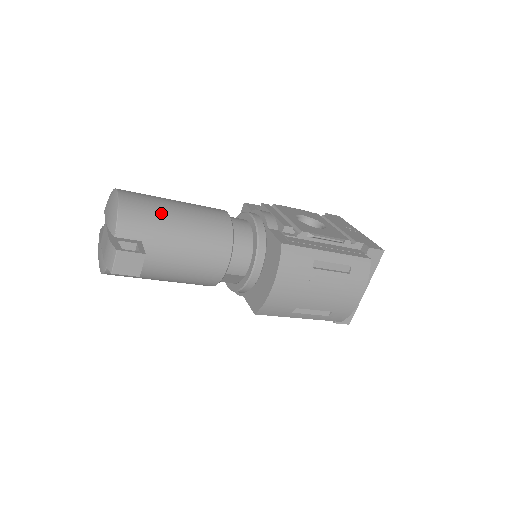
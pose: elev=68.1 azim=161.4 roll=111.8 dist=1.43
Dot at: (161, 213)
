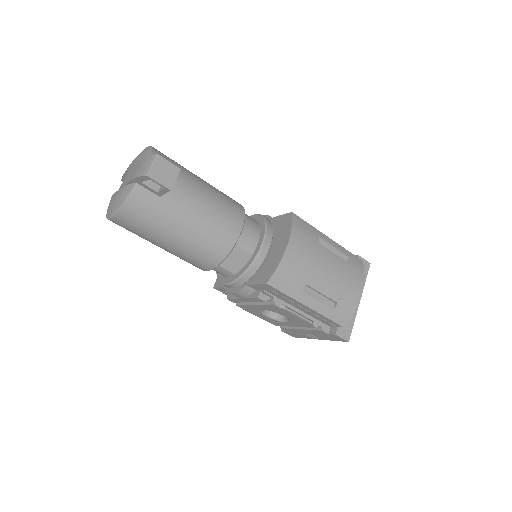
Dot at: (185, 168)
